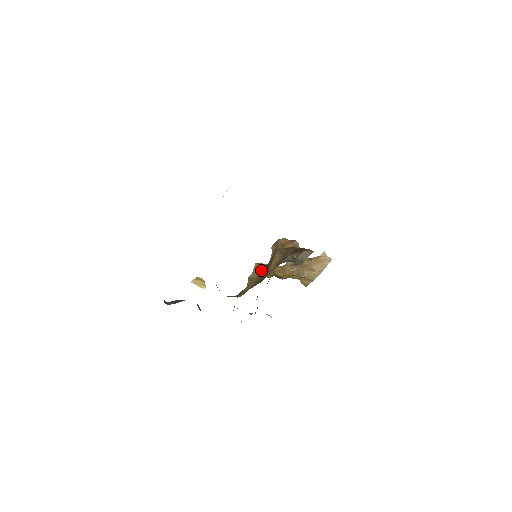
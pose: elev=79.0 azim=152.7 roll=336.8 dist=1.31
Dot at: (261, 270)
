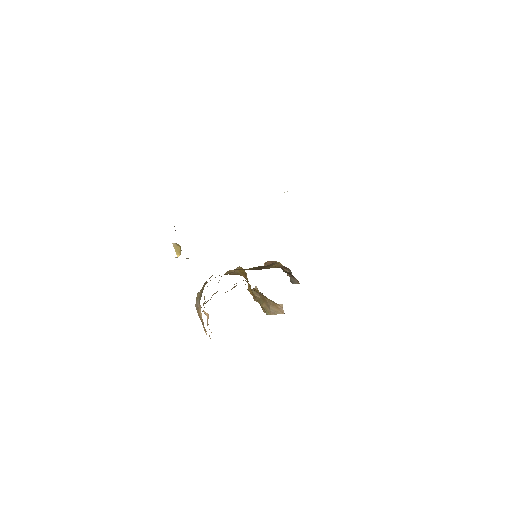
Dot at: (255, 267)
